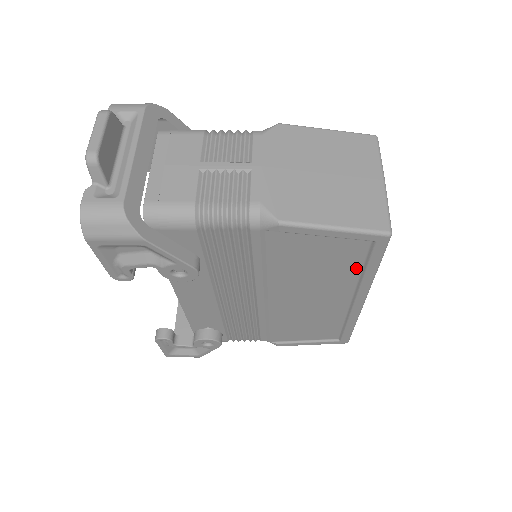
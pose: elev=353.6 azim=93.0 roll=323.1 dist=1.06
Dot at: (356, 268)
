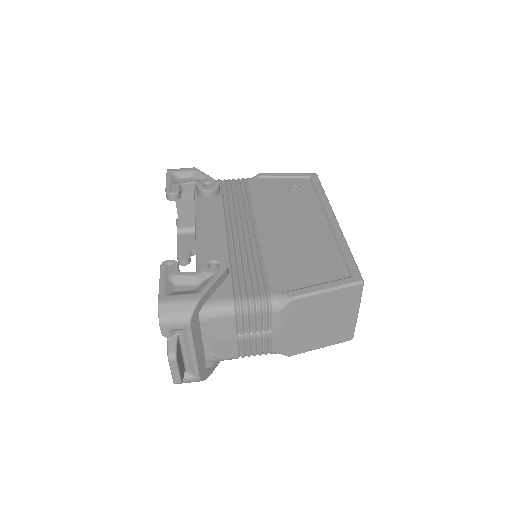
Dot at: occluded
